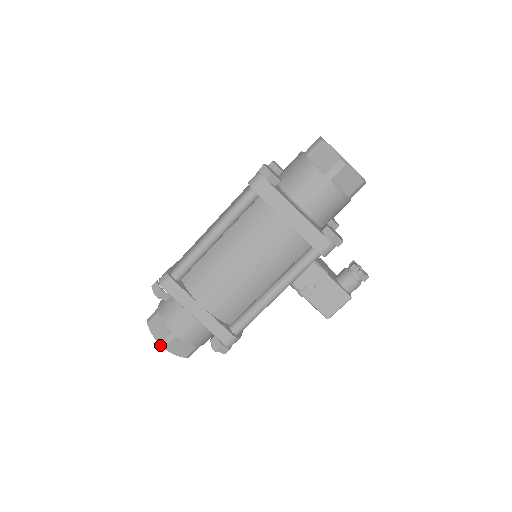
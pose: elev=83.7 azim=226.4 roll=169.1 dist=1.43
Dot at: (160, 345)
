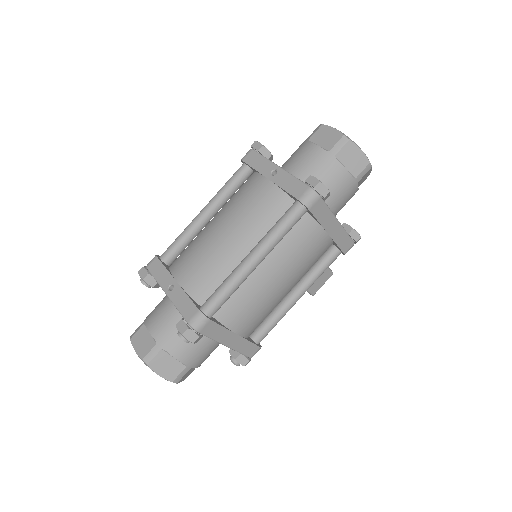
Dot at: (173, 382)
